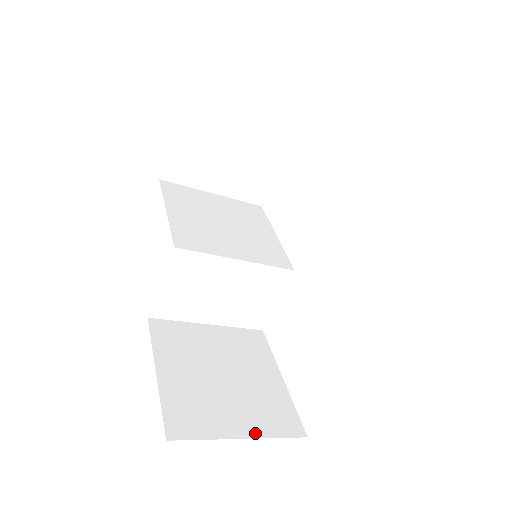
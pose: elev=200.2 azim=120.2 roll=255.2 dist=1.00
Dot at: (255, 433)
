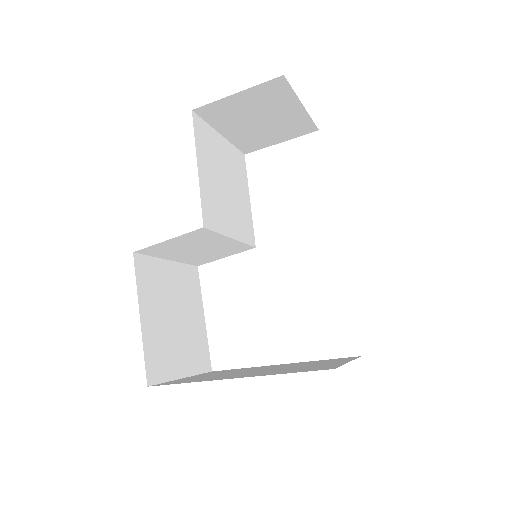
Dot at: (189, 372)
